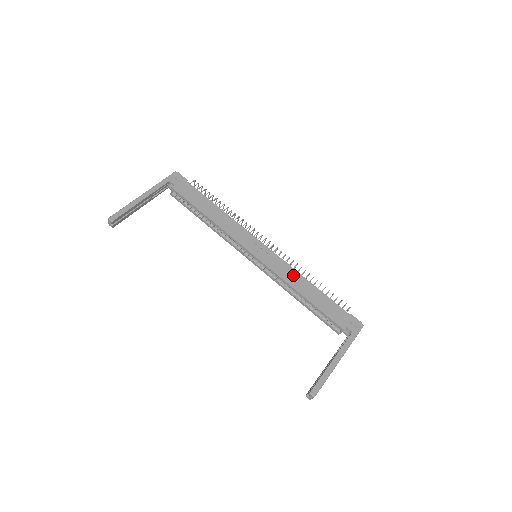
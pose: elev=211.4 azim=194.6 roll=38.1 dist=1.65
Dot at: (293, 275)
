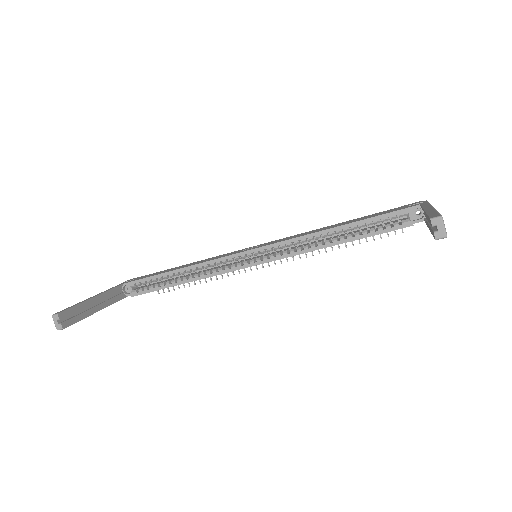
Dot at: occluded
